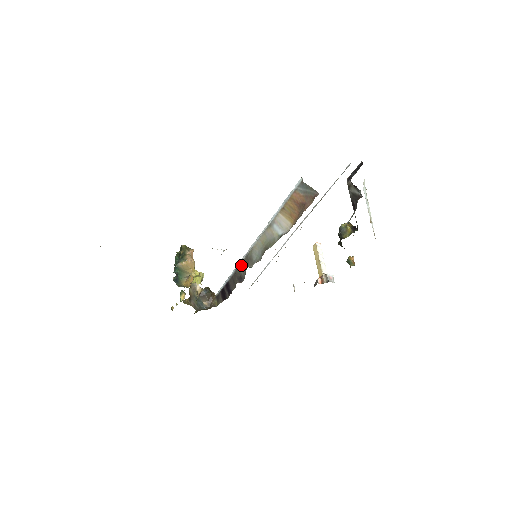
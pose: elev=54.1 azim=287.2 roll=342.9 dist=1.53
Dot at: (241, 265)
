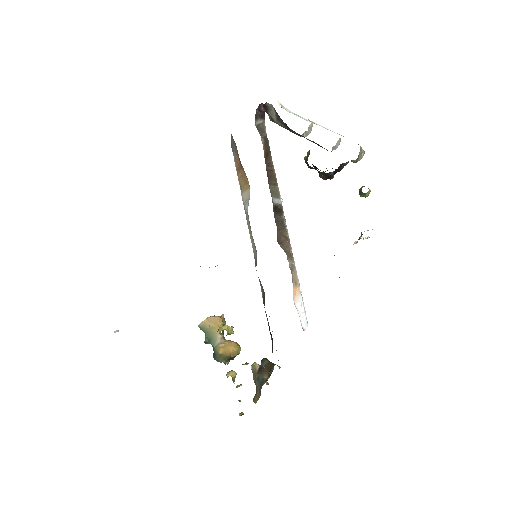
Dot at: (261, 287)
